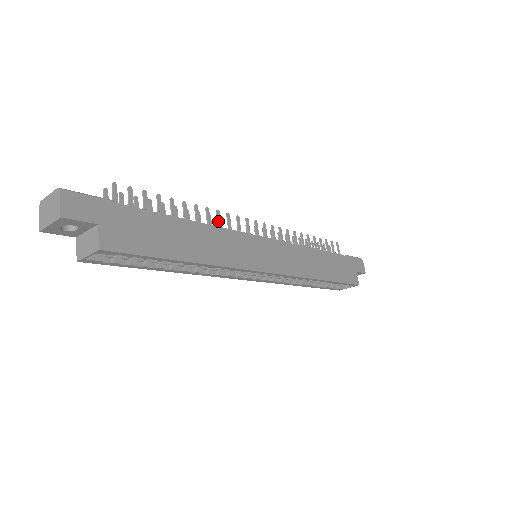
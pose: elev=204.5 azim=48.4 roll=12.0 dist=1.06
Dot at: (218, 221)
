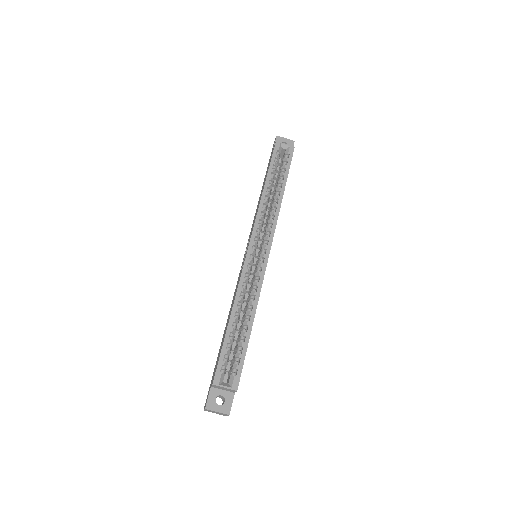
Dot at: occluded
